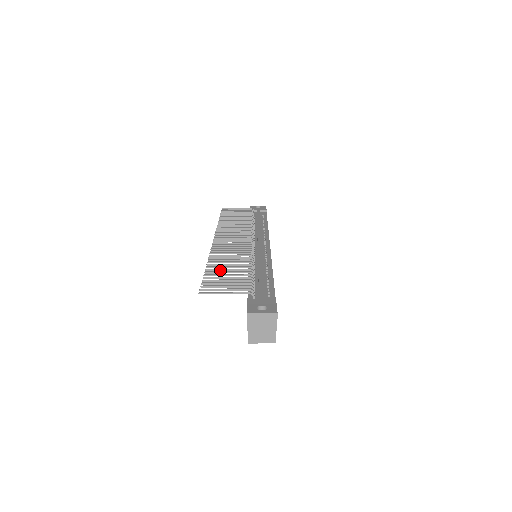
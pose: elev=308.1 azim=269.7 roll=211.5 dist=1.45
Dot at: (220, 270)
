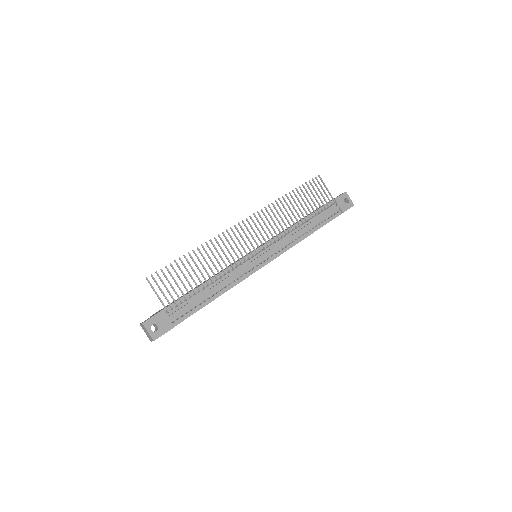
Dot at: (190, 265)
